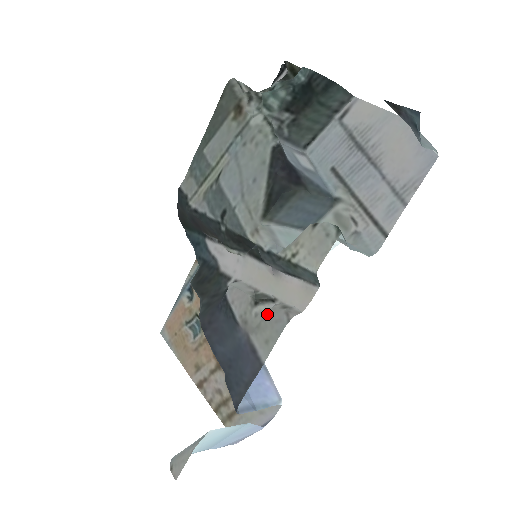
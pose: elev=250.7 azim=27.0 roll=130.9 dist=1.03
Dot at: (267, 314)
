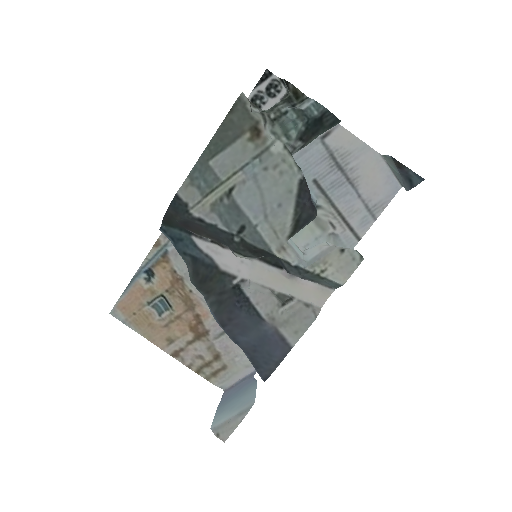
Dot at: (296, 313)
